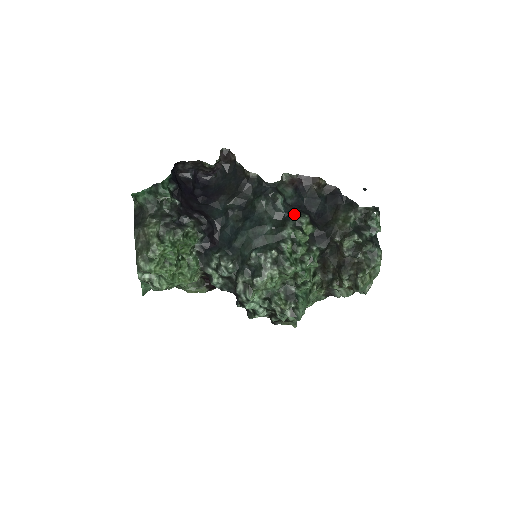
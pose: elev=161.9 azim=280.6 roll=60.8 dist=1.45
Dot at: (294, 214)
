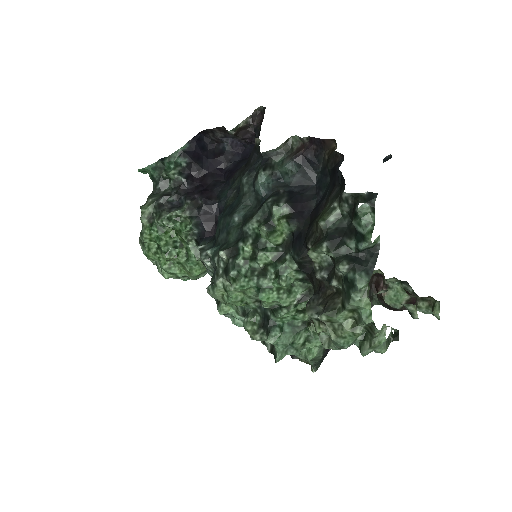
Dot at: (267, 200)
